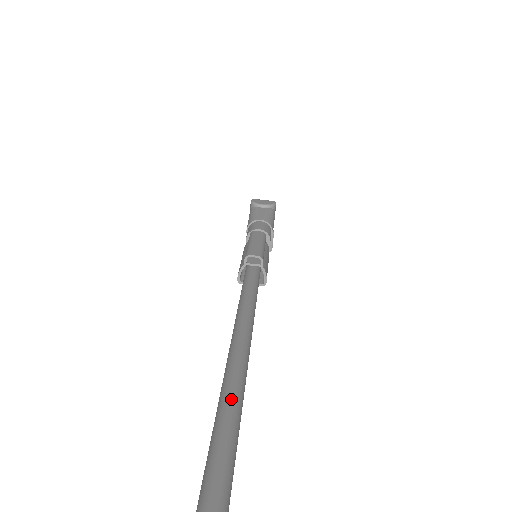
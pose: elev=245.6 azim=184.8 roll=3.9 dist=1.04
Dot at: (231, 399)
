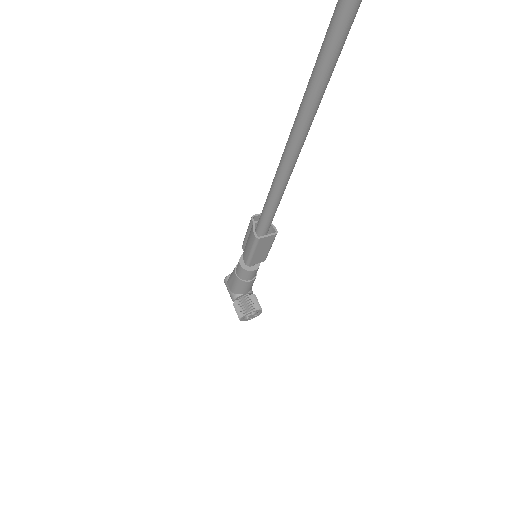
Dot at: occluded
